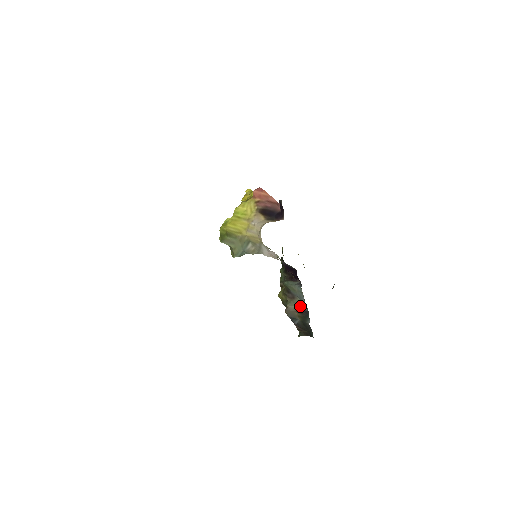
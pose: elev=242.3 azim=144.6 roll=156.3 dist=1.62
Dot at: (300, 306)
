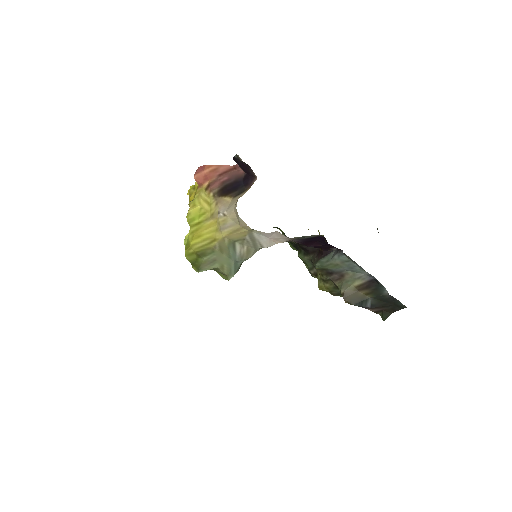
Dot at: (359, 280)
